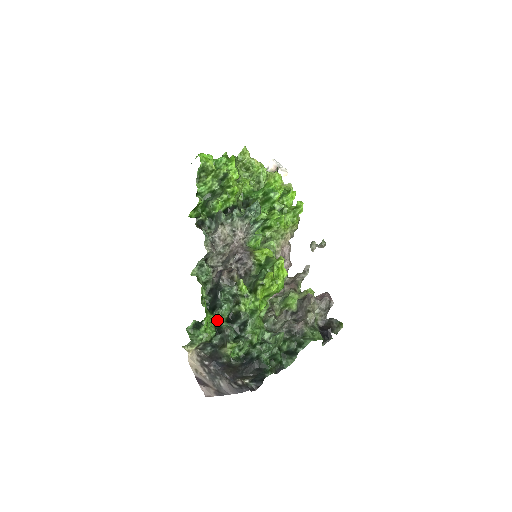
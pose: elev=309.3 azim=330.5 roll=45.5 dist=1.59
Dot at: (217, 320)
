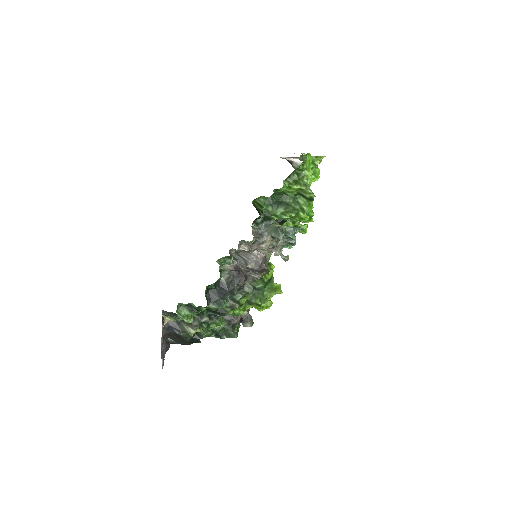
Dot at: (205, 307)
